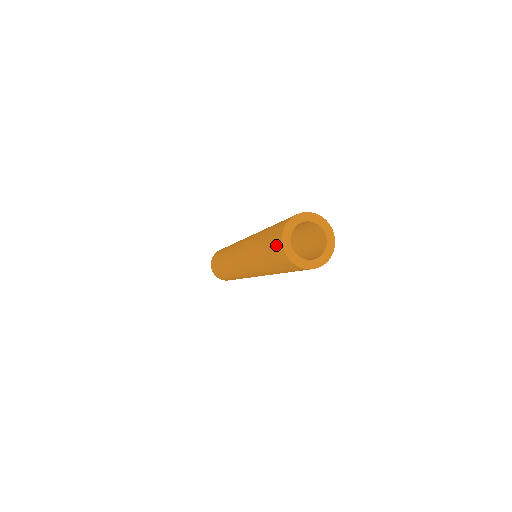
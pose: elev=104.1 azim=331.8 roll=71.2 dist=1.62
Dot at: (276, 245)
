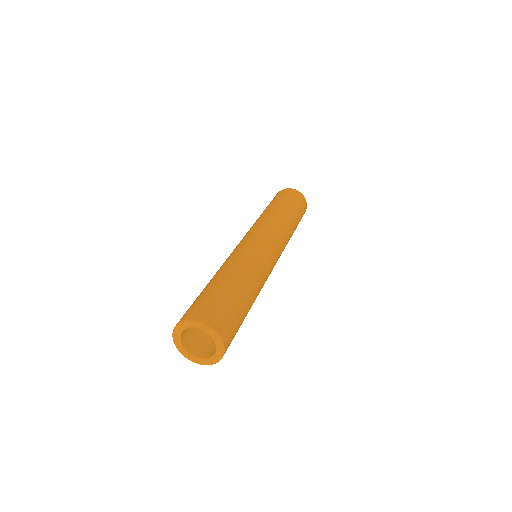
Dot at: occluded
